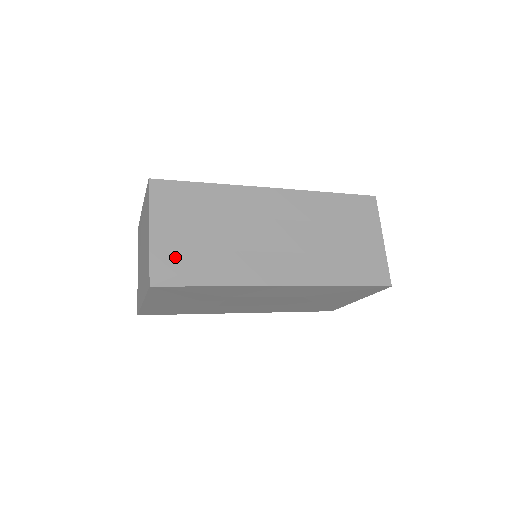
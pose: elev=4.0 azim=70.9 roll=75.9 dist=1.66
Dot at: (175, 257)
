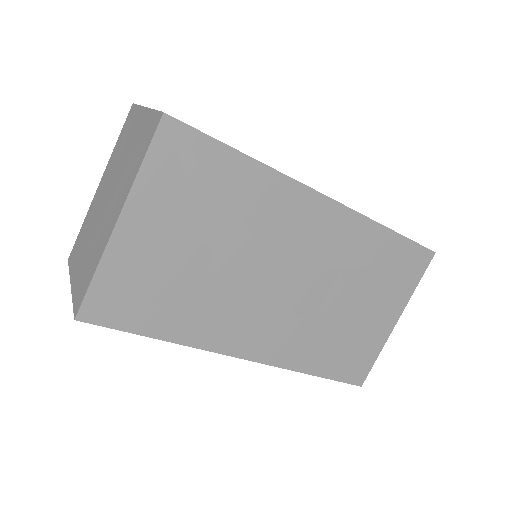
Dot at: occluded
